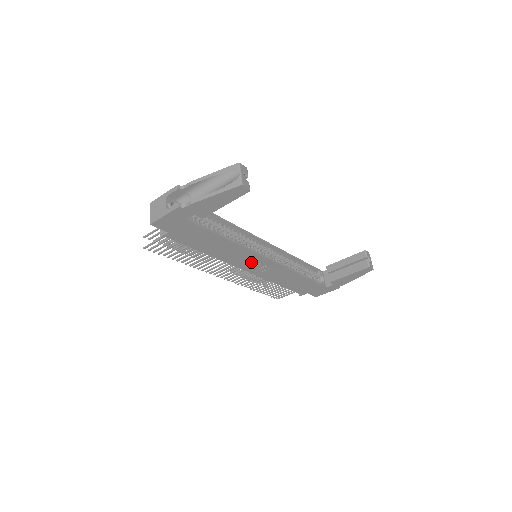
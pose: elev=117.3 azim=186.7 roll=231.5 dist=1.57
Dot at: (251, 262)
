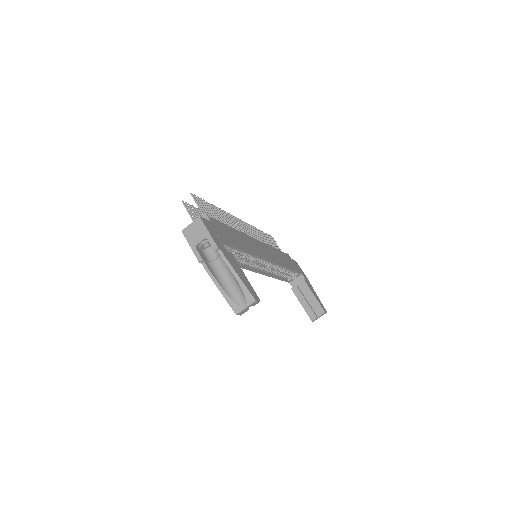
Dot at: occluded
